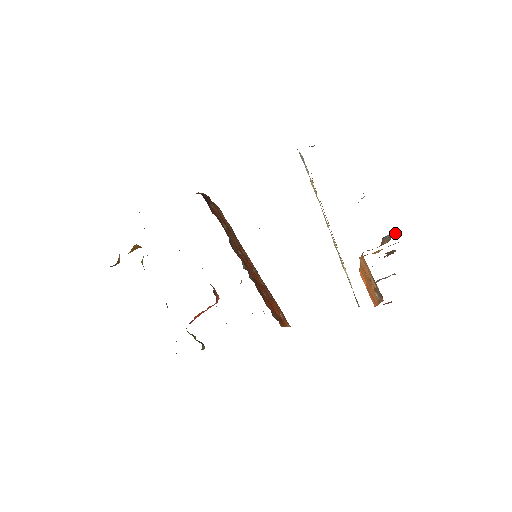
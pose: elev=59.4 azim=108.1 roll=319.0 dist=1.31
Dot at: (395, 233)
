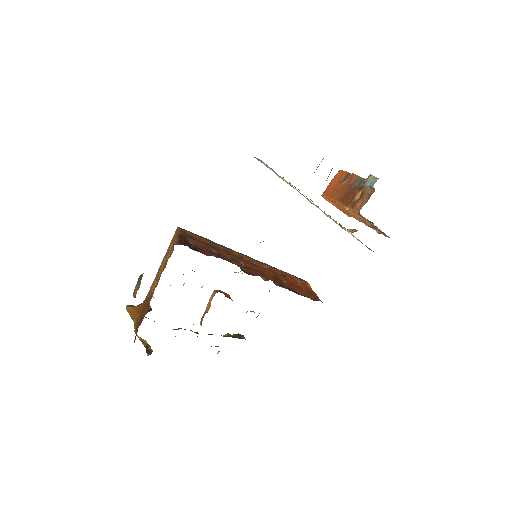
Dot at: (374, 182)
